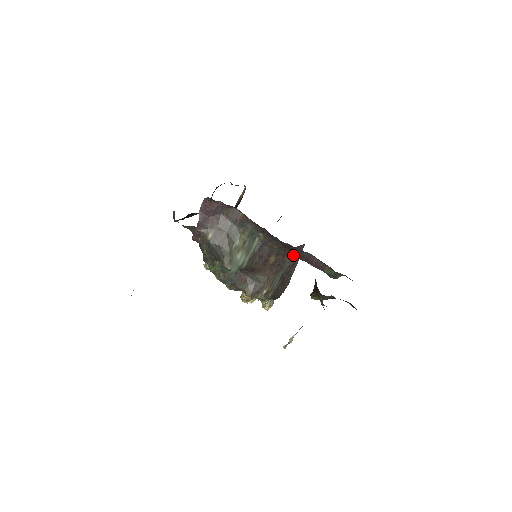
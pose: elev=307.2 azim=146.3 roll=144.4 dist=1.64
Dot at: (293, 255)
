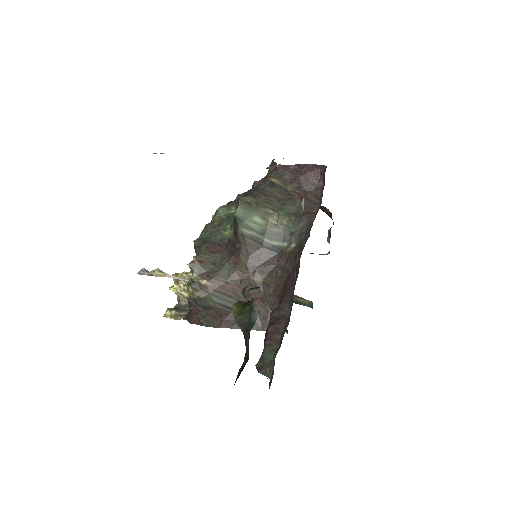
Dot at: (266, 316)
